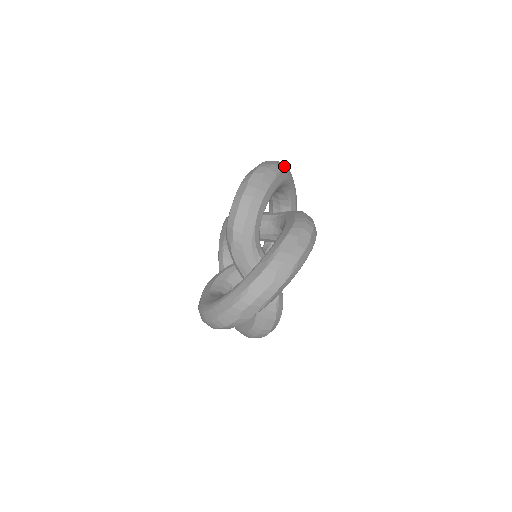
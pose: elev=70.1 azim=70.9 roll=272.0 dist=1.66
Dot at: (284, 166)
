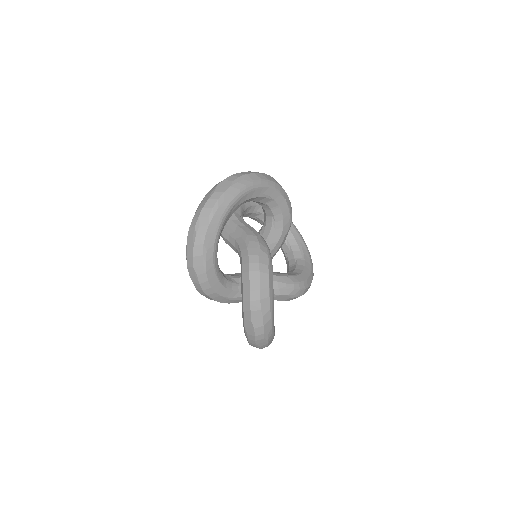
Dot at: (205, 221)
